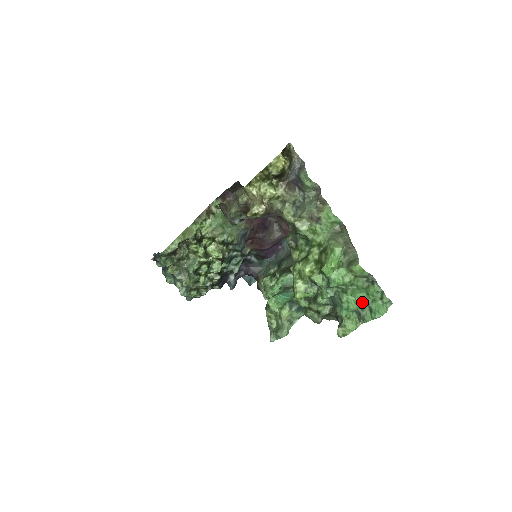
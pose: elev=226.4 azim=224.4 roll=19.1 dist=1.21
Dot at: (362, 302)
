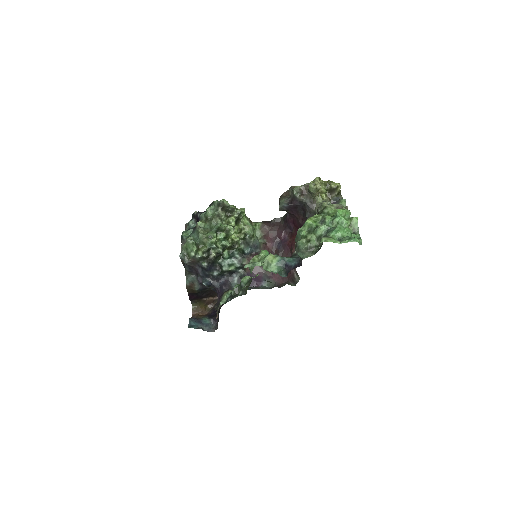
Dot at: (347, 234)
